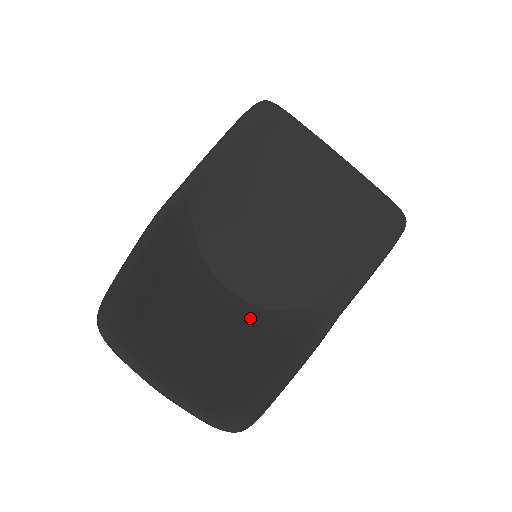
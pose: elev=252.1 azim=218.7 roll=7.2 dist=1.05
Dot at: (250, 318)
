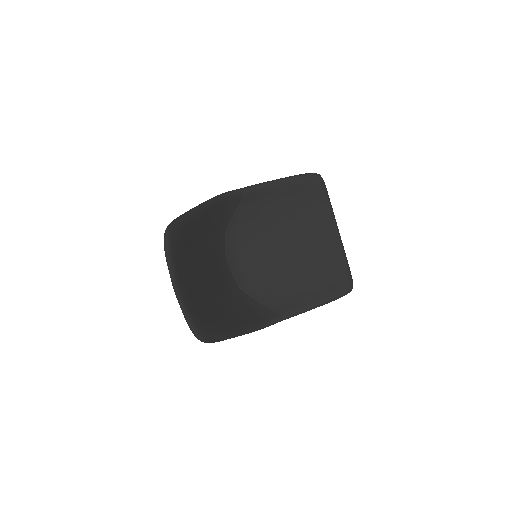
Dot at: (231, 289)
